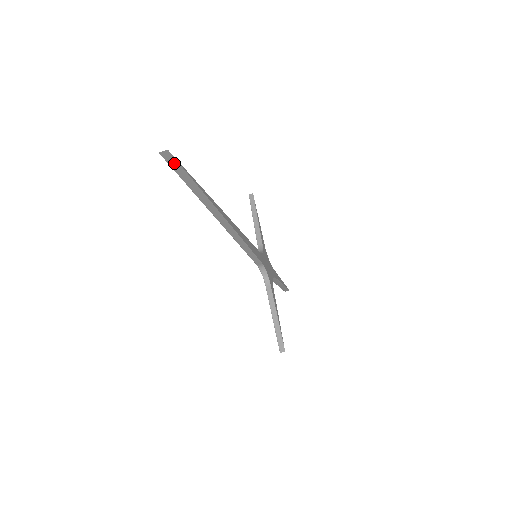
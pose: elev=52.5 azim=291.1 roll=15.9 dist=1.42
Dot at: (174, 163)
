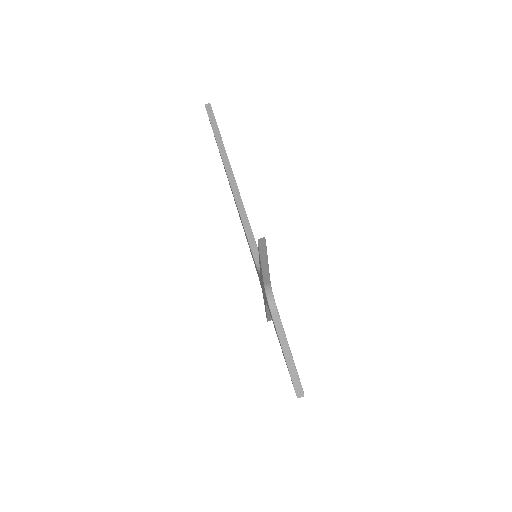
Dot at: (211, 113)
